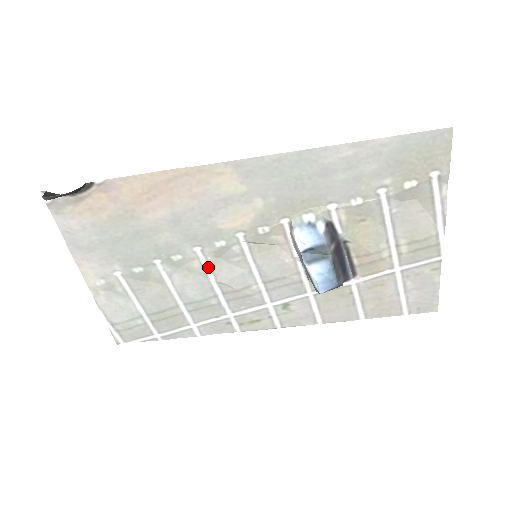
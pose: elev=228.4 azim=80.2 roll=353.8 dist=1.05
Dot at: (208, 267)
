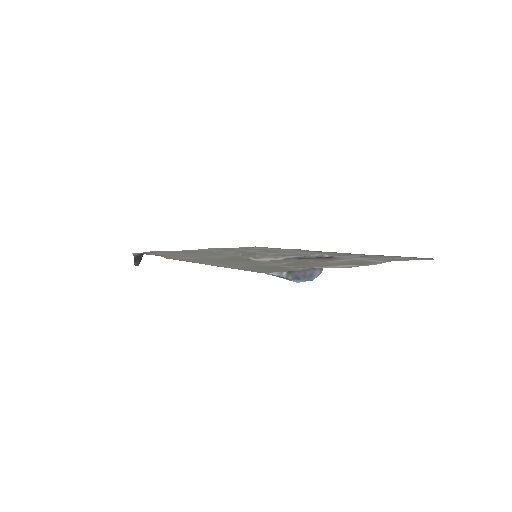
Dot at: occluded
